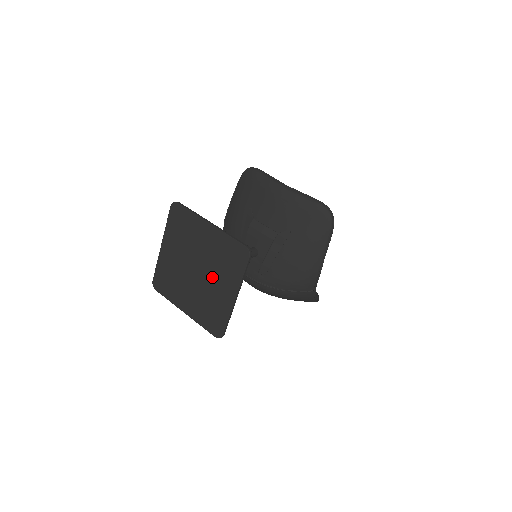
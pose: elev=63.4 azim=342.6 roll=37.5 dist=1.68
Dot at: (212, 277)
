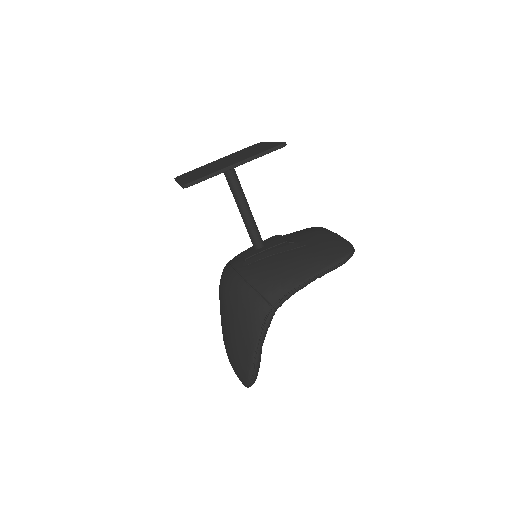
Dot at: (233, 160)
